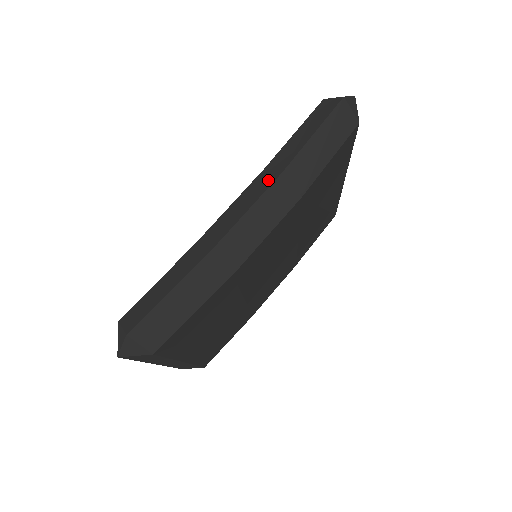
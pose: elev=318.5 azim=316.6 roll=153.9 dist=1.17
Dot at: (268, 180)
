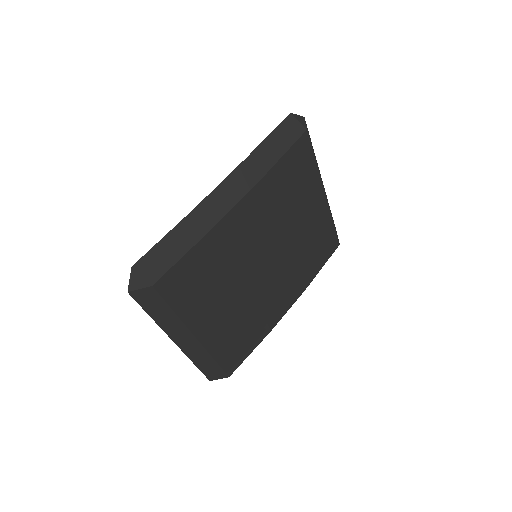
Dot at: occluded
